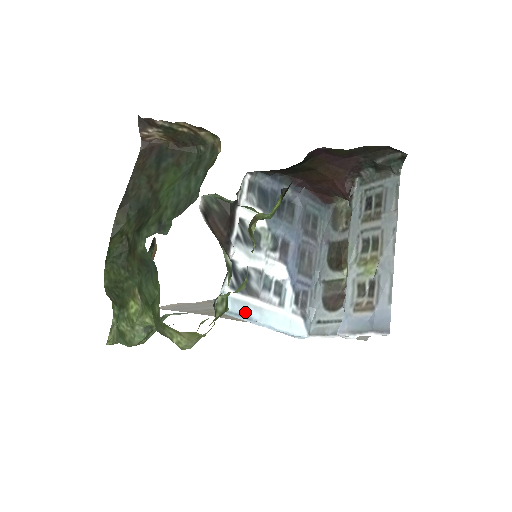
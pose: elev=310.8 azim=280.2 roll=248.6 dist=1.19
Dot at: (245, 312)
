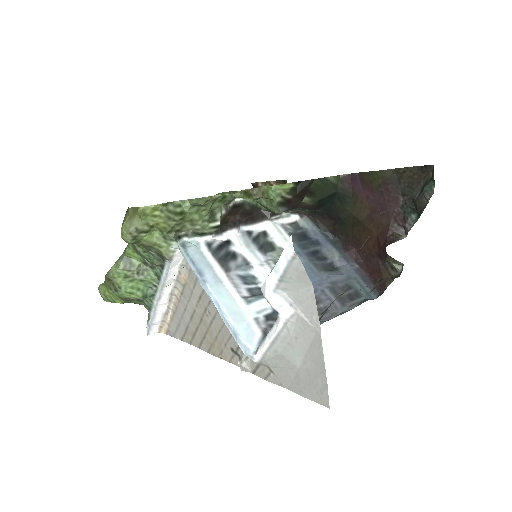
Dot at: (202, 267)
